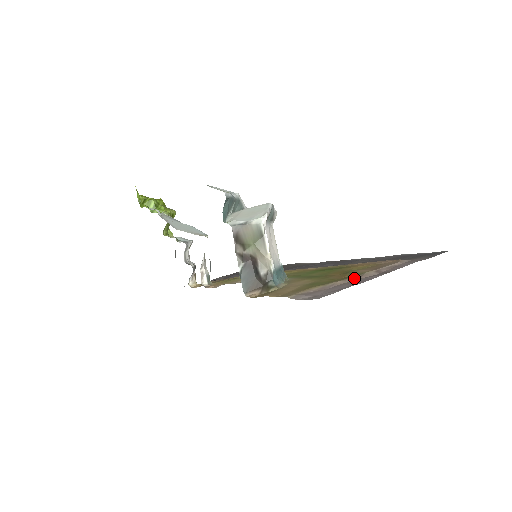
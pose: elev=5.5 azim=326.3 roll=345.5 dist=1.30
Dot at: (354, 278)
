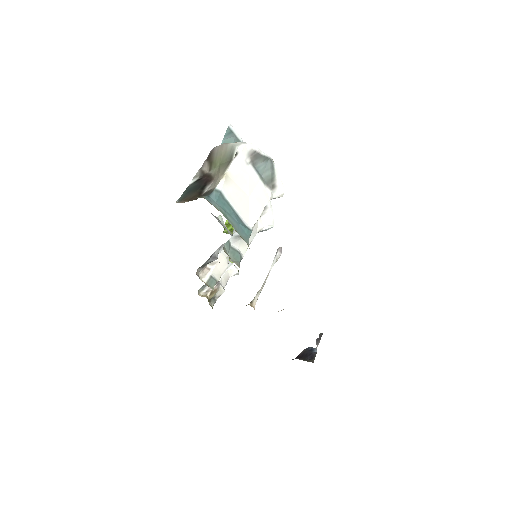
Dot at: occluded
